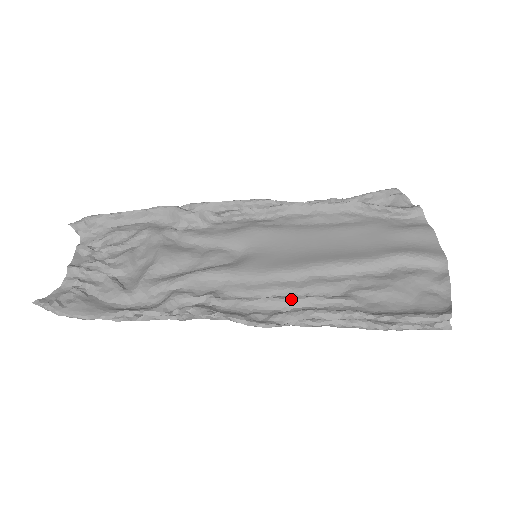
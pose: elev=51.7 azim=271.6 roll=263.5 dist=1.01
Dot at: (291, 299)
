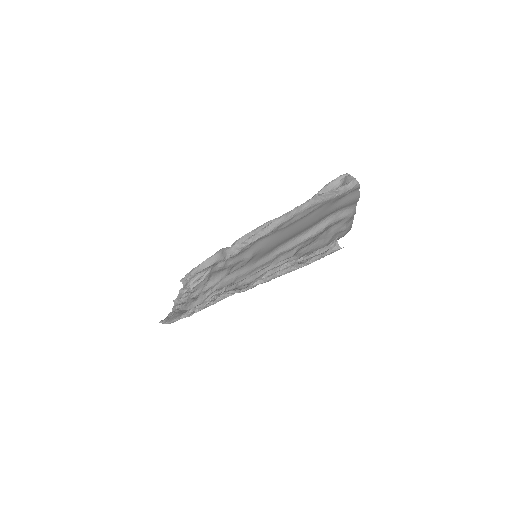
Dot at: (261, 270)
